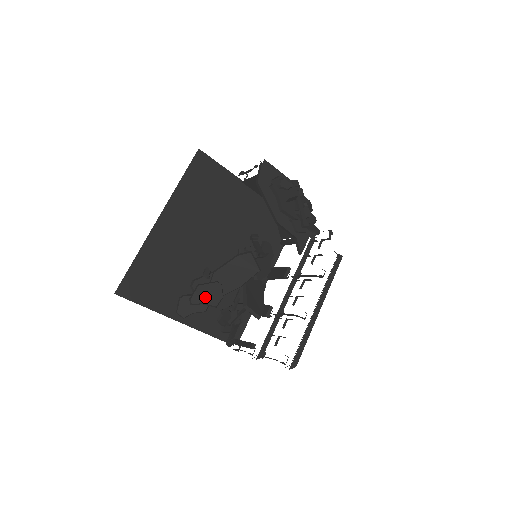
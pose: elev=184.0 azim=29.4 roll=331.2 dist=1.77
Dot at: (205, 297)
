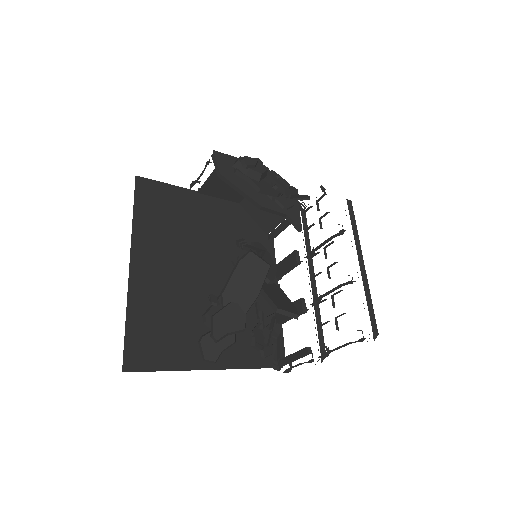
Dot at: (227, 325)
